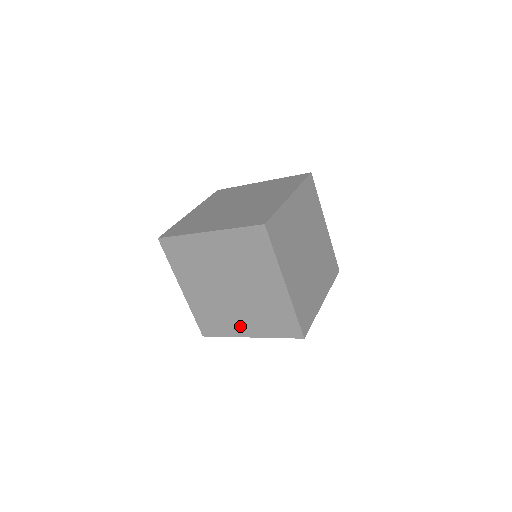
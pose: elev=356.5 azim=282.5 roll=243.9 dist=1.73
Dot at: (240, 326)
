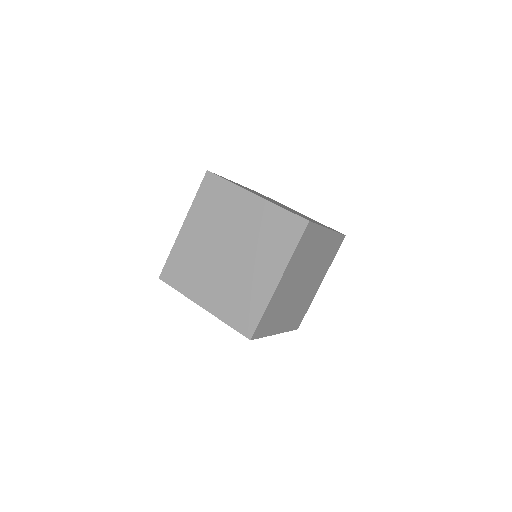
Dot at: occluded
